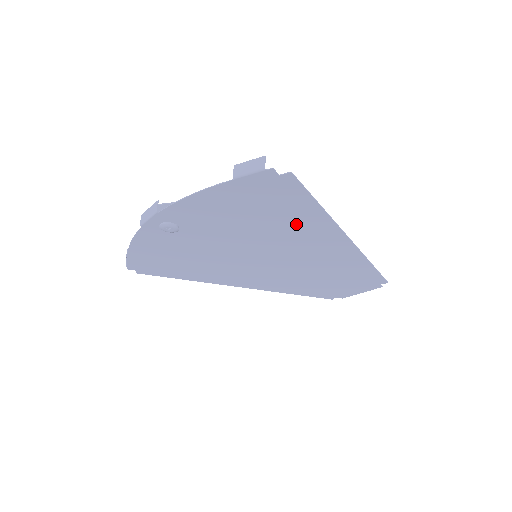
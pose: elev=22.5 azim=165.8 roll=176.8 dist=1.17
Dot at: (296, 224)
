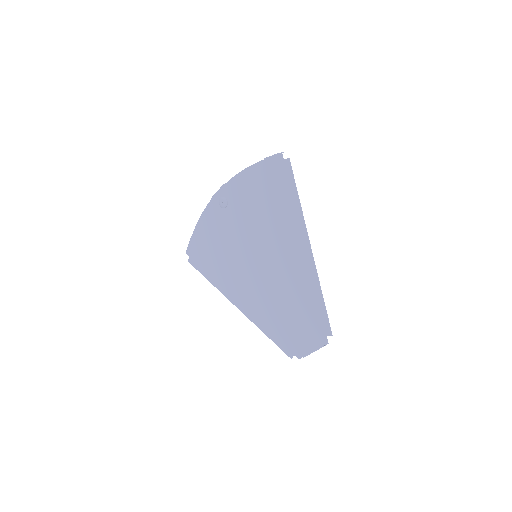
Dot at: (284, 216)
